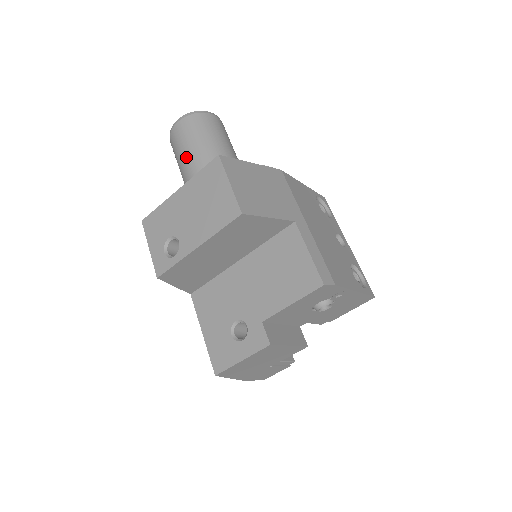
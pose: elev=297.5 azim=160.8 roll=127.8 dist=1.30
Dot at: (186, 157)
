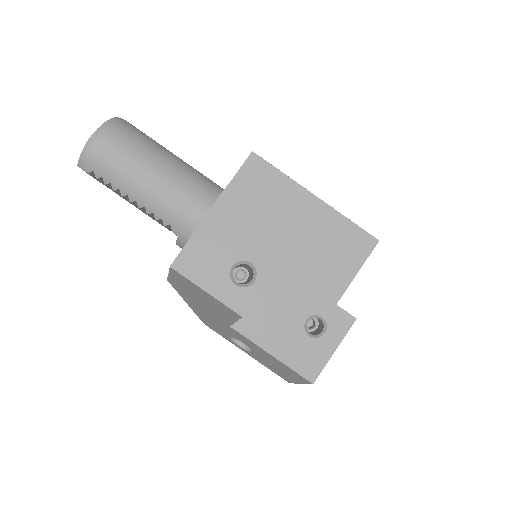
Dot at: (140, 177)
